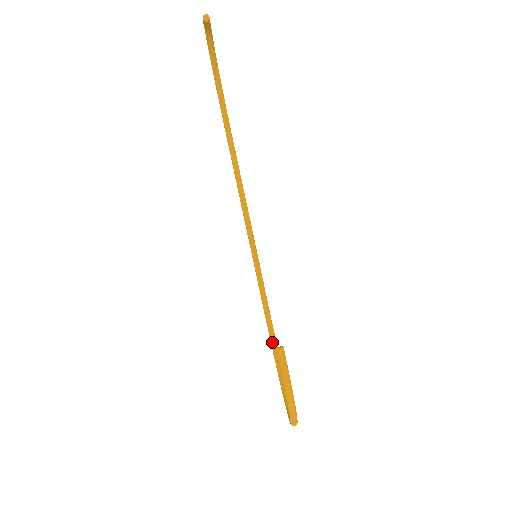
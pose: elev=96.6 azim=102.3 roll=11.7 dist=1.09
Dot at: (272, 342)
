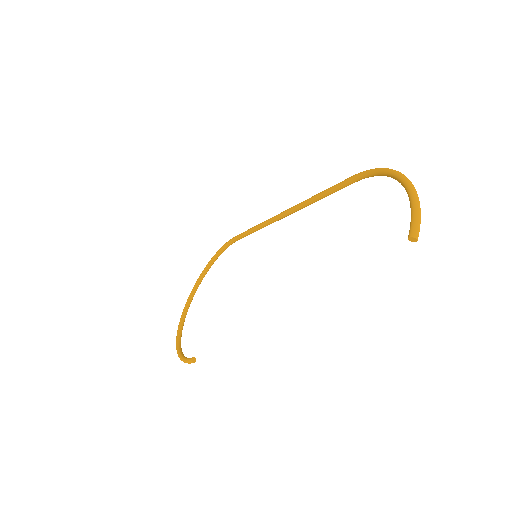
Dot at: (223, 249)
